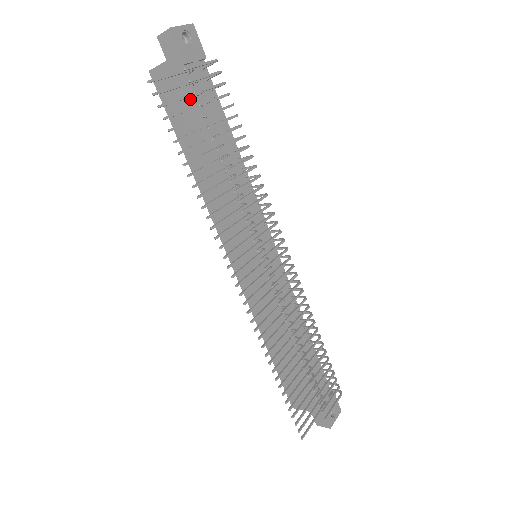
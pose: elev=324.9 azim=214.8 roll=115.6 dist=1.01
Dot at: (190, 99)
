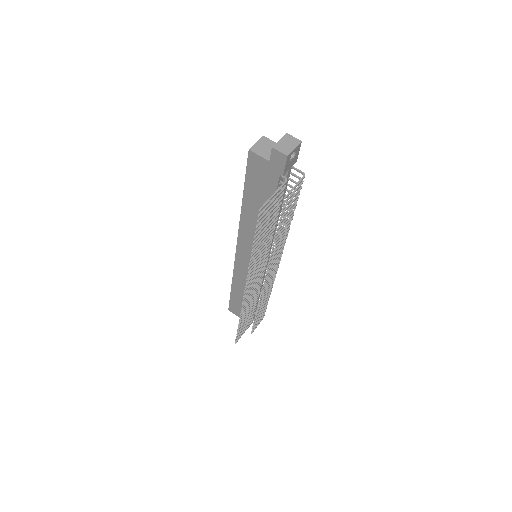
Dot at: (272, 188)
